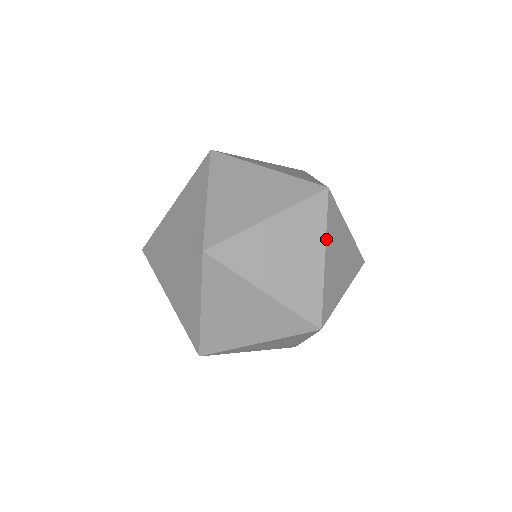
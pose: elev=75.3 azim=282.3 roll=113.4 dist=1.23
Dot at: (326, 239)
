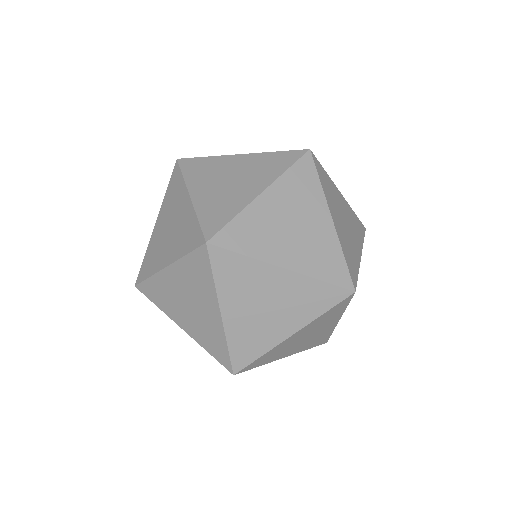
Dot at: (309, 323)
